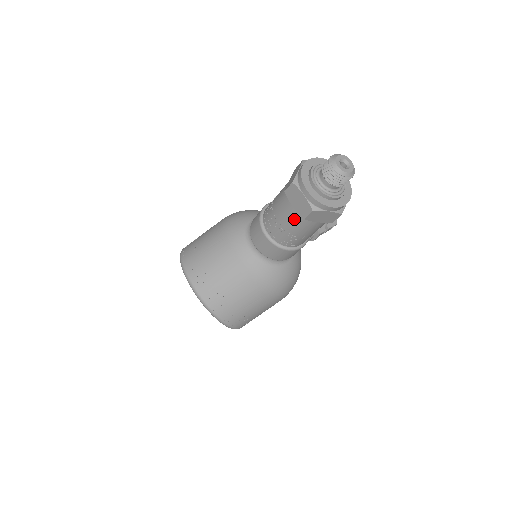
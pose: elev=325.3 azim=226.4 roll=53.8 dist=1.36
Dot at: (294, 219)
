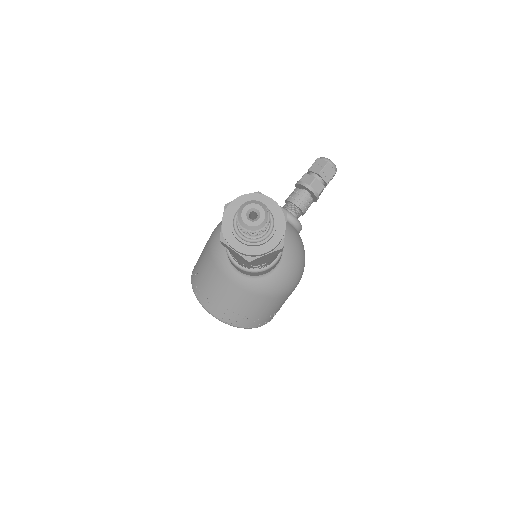
Dot at: occluded
